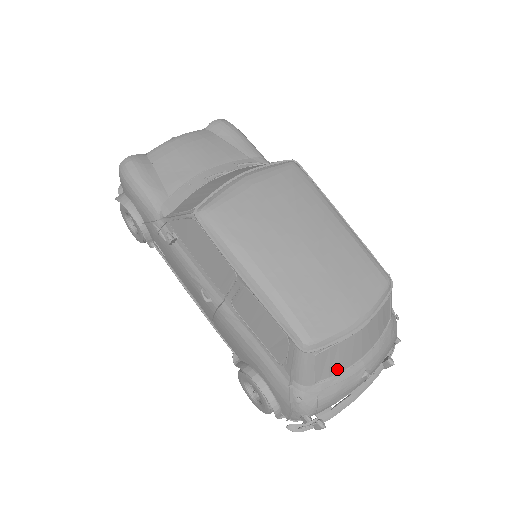
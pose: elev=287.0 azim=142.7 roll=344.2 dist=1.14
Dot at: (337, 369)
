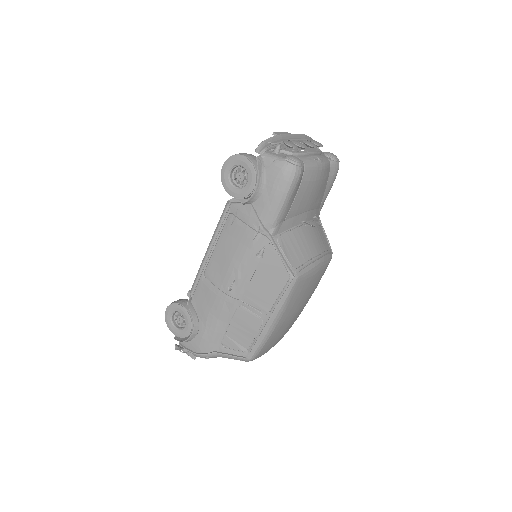
Dot at: occluded
